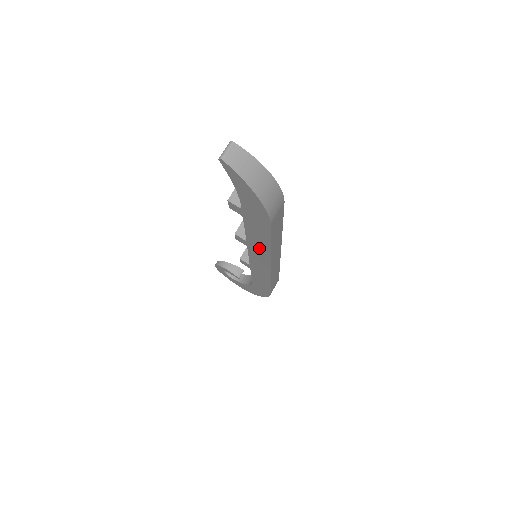
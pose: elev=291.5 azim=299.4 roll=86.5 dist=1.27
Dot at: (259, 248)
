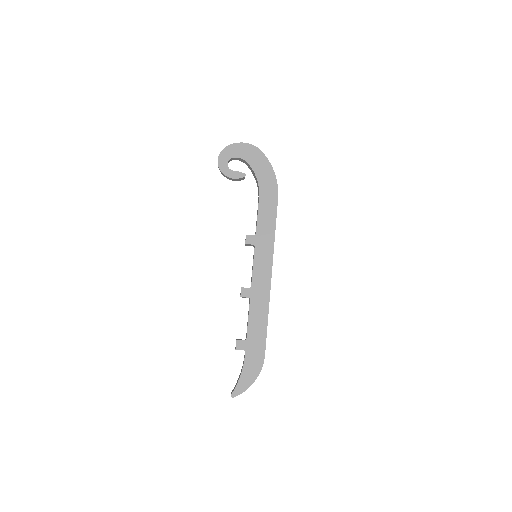
Dot at: occluded
